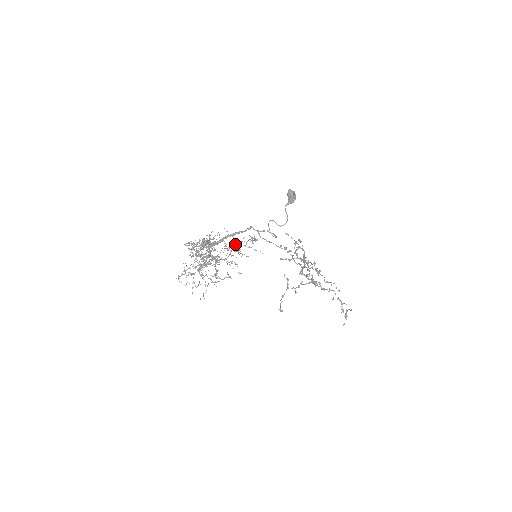
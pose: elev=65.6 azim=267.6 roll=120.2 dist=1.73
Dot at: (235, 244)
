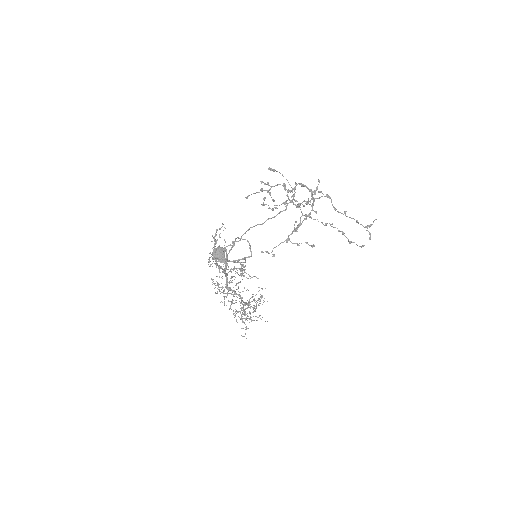
Dot at: (238, 283)
